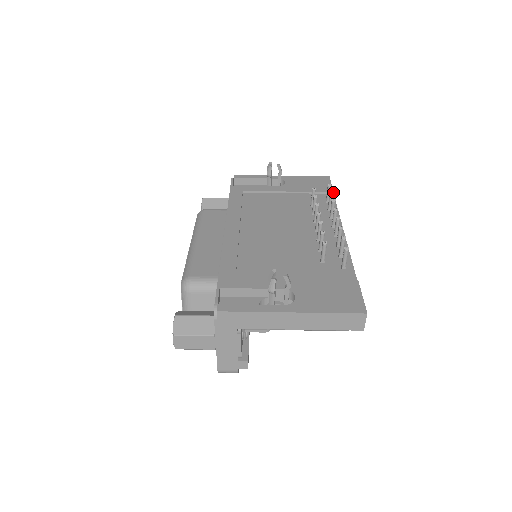
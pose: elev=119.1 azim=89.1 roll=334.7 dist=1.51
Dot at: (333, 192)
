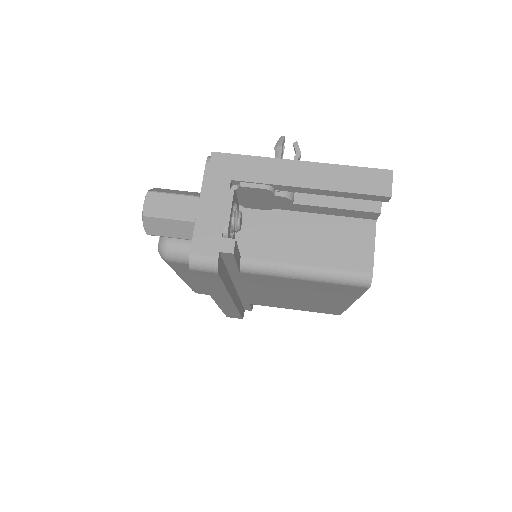
Dot at: occluded
